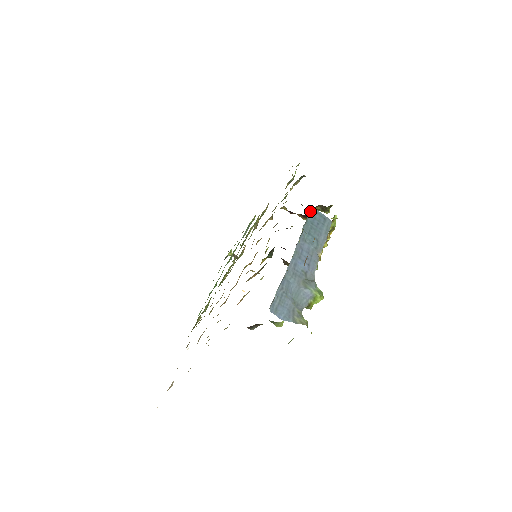
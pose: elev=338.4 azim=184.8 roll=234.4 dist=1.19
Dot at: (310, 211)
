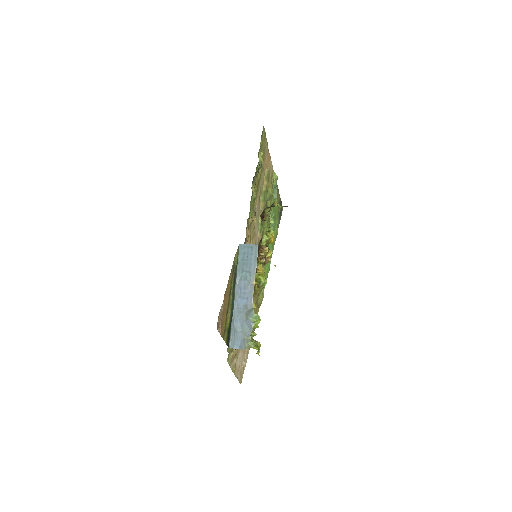
Dot at: (239, 250)
